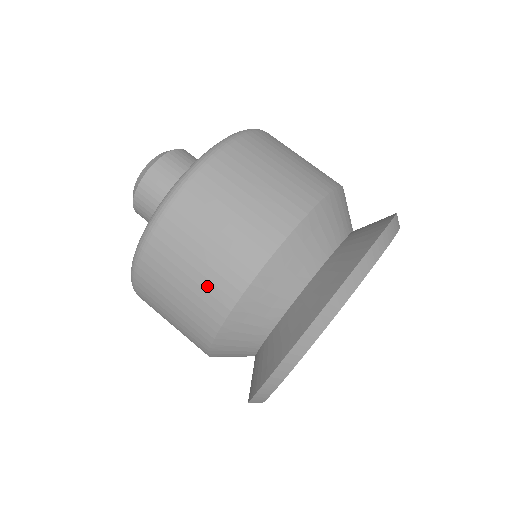
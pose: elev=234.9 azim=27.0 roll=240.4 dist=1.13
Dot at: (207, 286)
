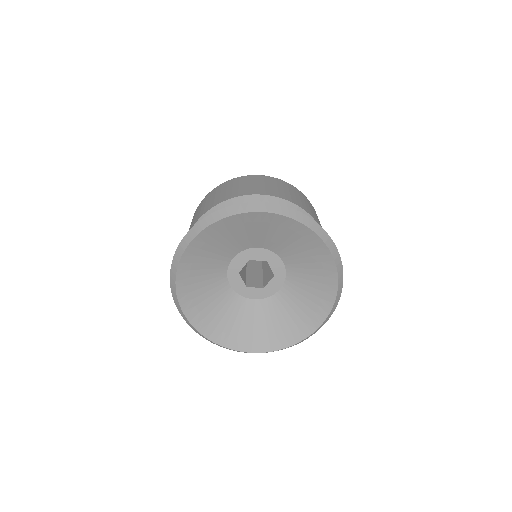
Dot at: occluded
